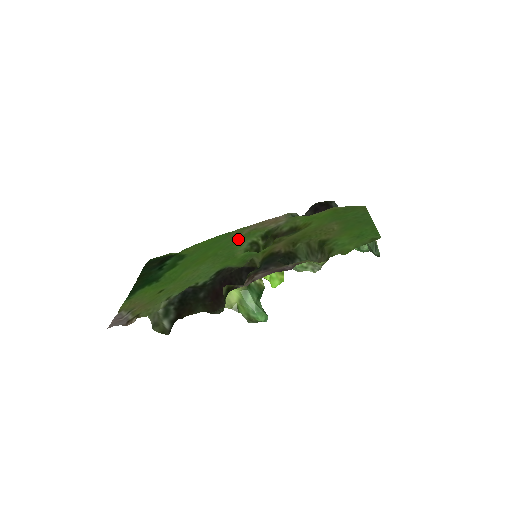
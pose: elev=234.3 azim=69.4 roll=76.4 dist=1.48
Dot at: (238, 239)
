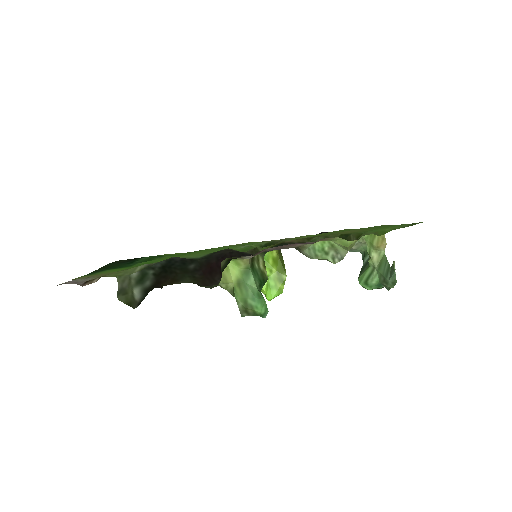
Dot at: (233, 245)
